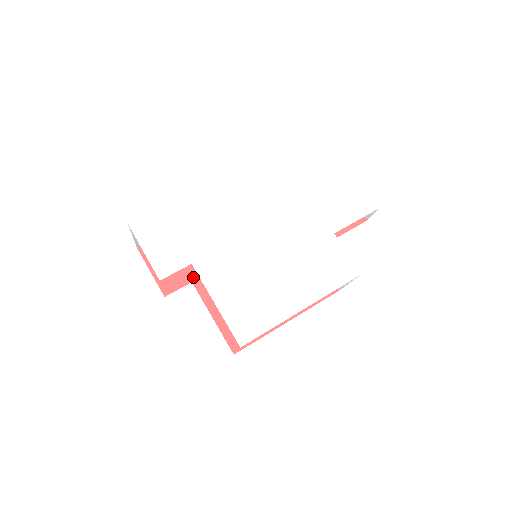
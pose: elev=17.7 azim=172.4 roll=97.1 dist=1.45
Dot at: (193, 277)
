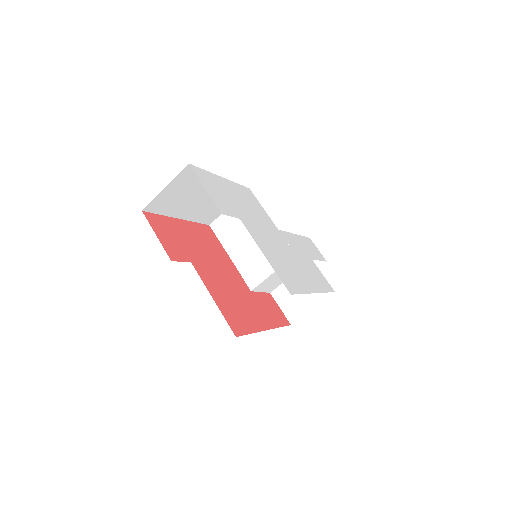
Dot at: (191, 259)
